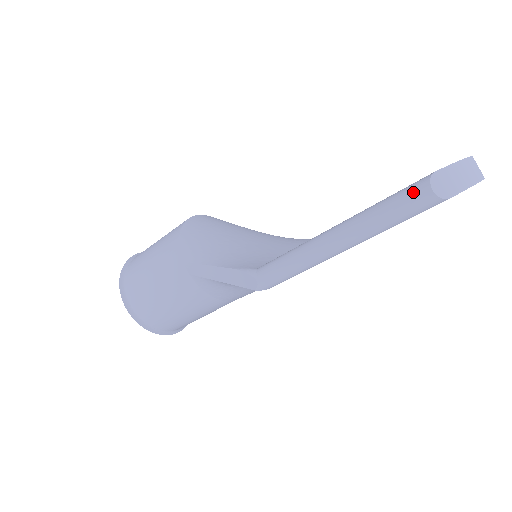
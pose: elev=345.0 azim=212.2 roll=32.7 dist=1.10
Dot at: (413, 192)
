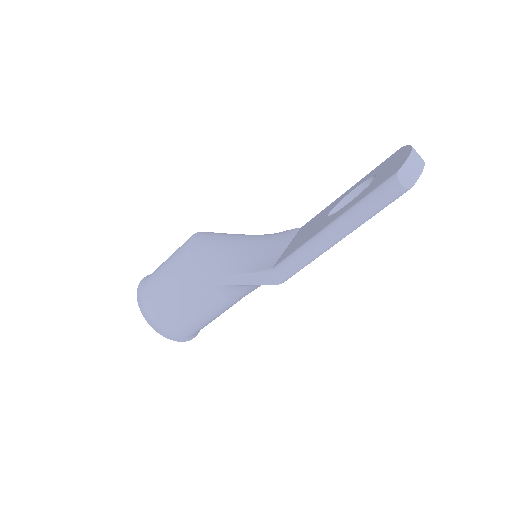
Dot at: (387, 188)
